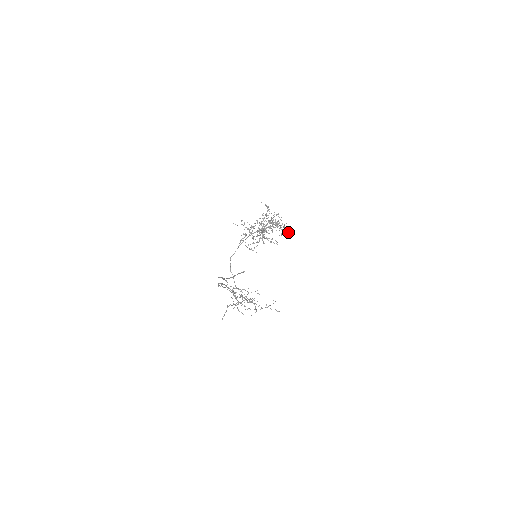
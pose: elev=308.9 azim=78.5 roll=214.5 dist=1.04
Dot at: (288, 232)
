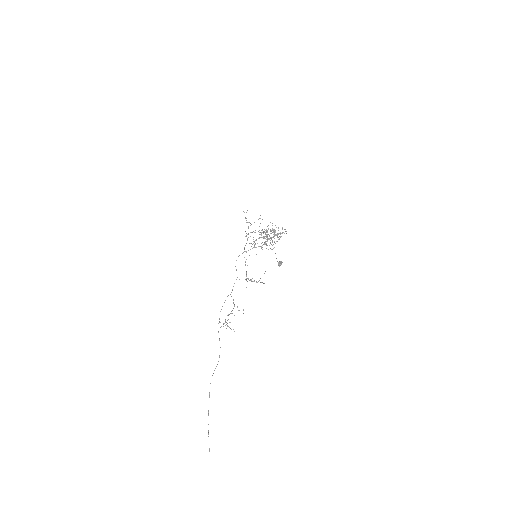
Dot at: occluded
